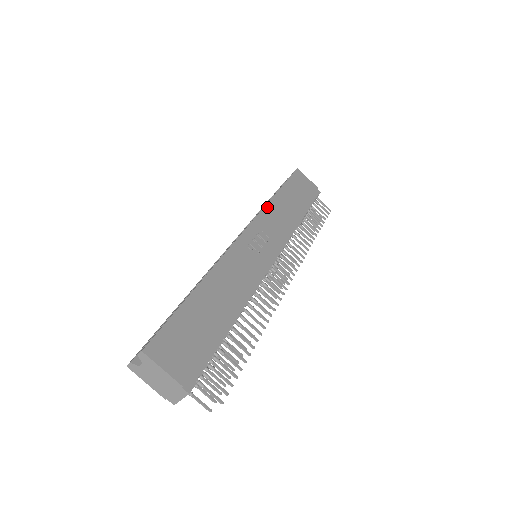
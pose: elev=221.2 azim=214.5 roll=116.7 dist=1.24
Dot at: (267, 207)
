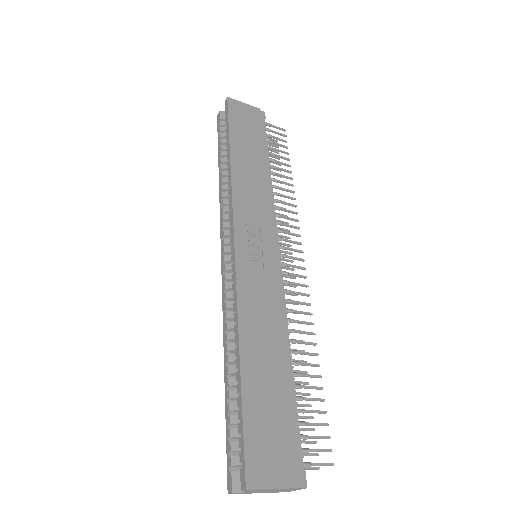
Dot at: (234, 185)
